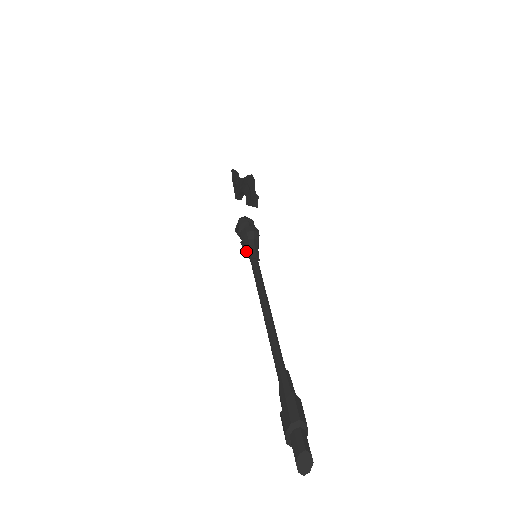
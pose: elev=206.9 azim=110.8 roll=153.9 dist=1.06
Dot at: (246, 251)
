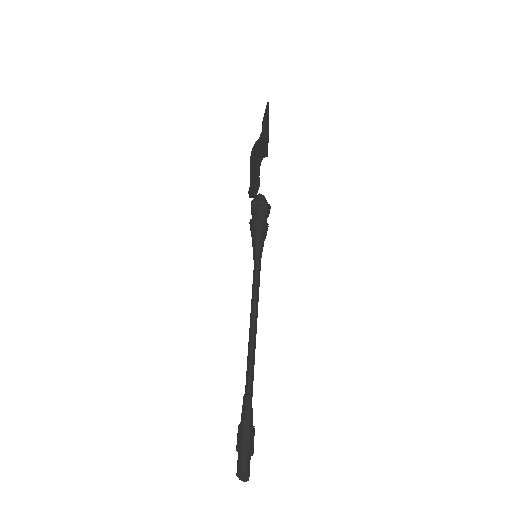
Dot at: occluded
